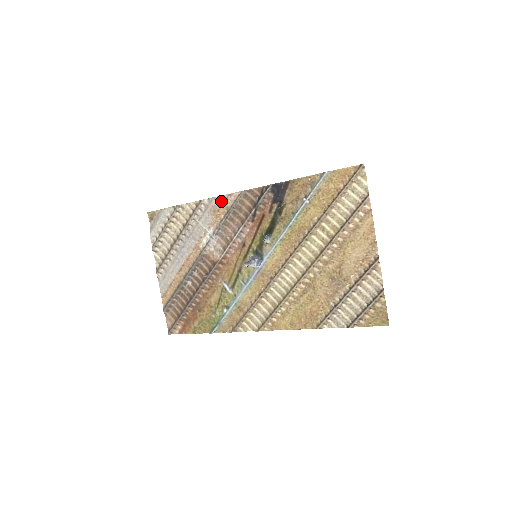
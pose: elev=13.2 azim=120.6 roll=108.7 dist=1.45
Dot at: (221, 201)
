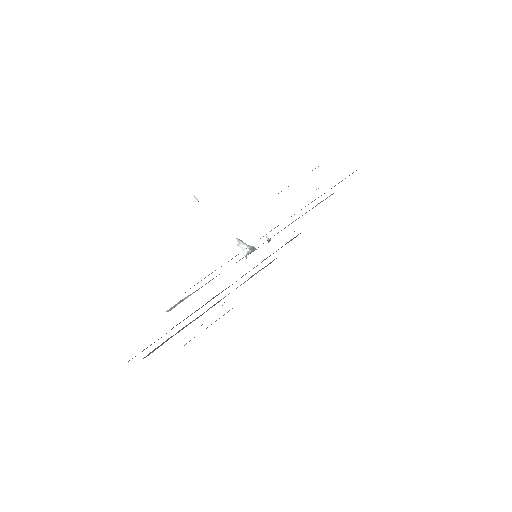
Dot at: occluded
